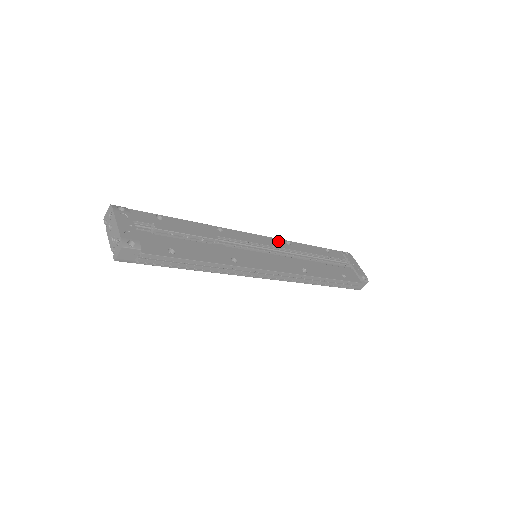
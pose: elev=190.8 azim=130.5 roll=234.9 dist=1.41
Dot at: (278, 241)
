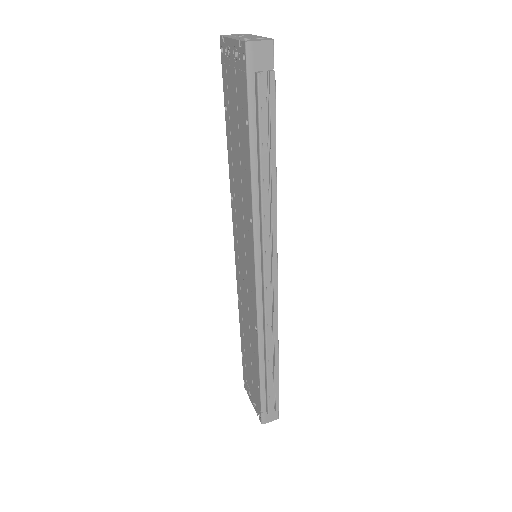
Dot at: occluded
